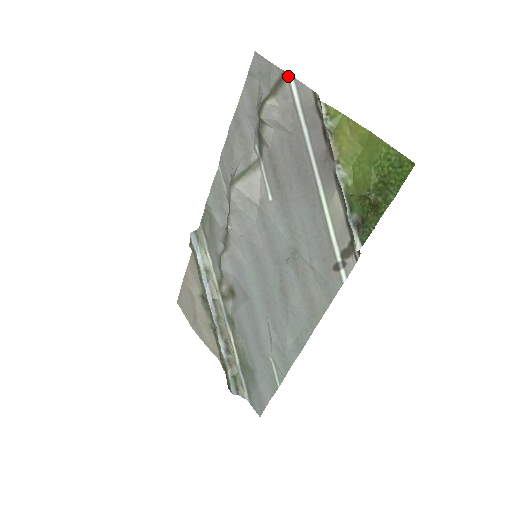
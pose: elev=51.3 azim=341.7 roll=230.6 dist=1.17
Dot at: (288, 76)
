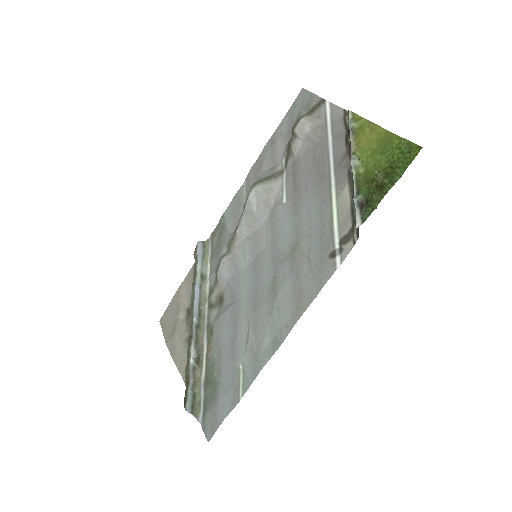
Dot at: (325, 102)
